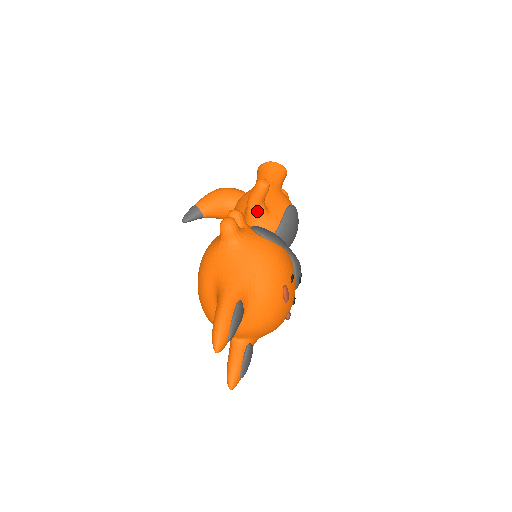
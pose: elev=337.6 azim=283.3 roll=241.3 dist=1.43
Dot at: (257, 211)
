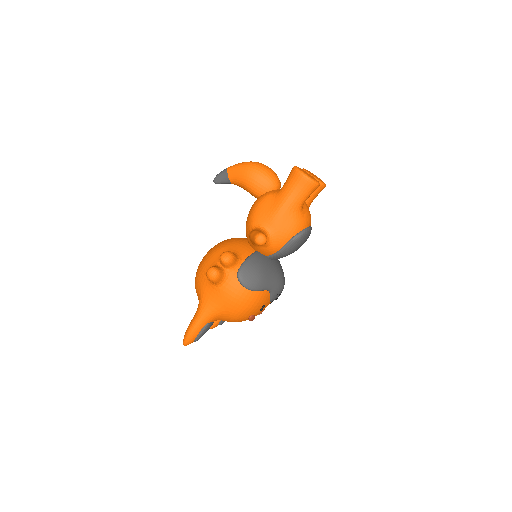
Dot at: occluded
